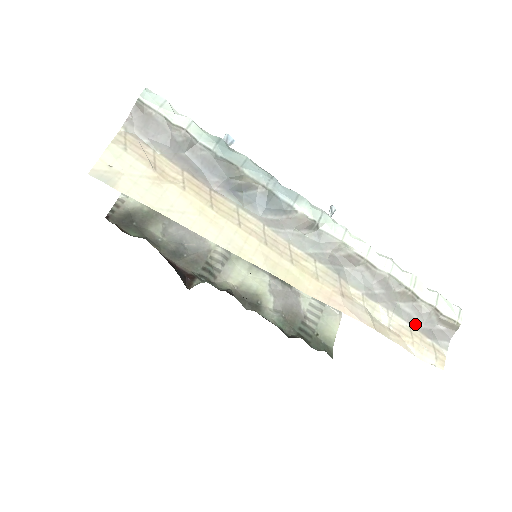
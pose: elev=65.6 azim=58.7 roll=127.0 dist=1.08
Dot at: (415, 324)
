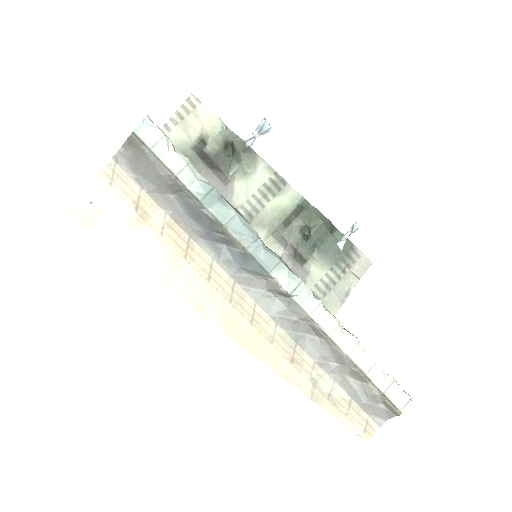
Dot at: (357, 399)
